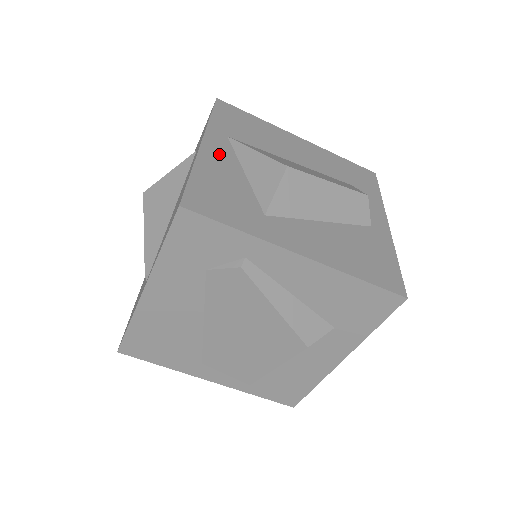
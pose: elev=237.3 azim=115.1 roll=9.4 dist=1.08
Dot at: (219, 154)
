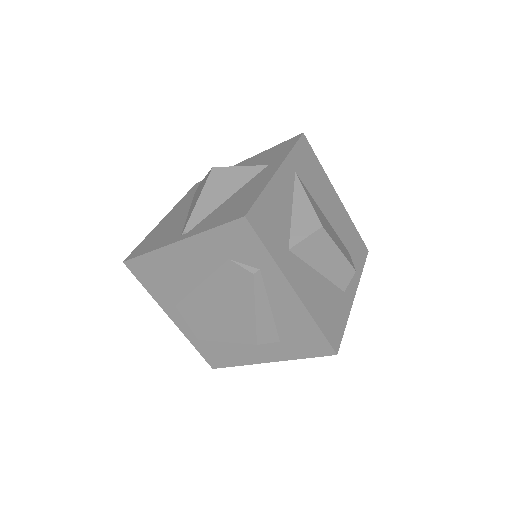
Dot at: (284, 185)
